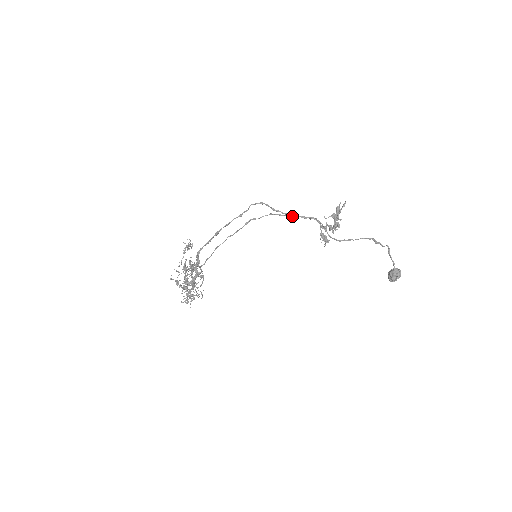
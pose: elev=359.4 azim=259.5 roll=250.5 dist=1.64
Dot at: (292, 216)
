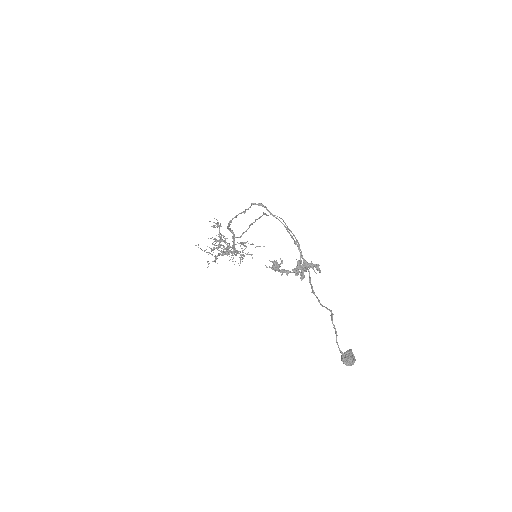
Dot at: (287, 228)
